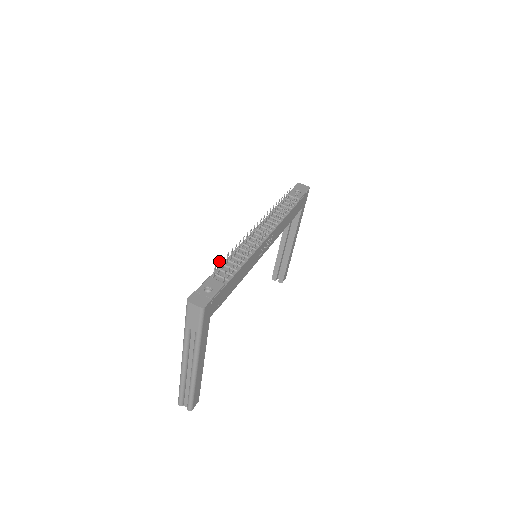
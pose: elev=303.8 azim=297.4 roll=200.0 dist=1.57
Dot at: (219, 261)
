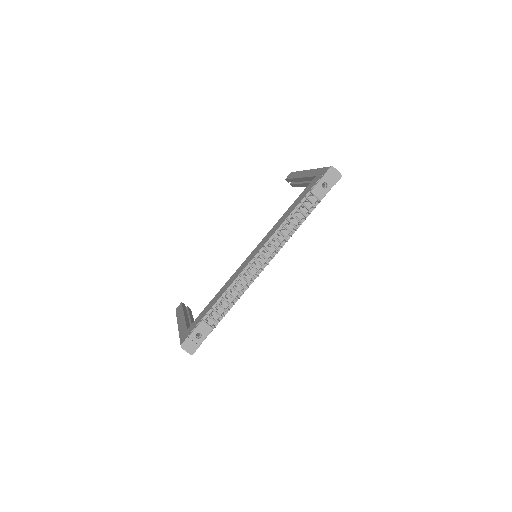
Dot at: (212, 316)
